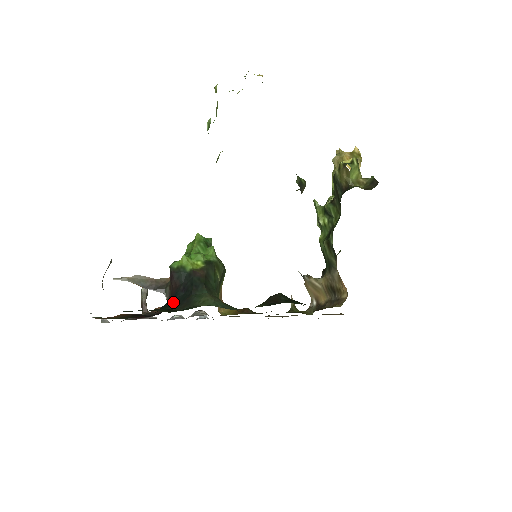
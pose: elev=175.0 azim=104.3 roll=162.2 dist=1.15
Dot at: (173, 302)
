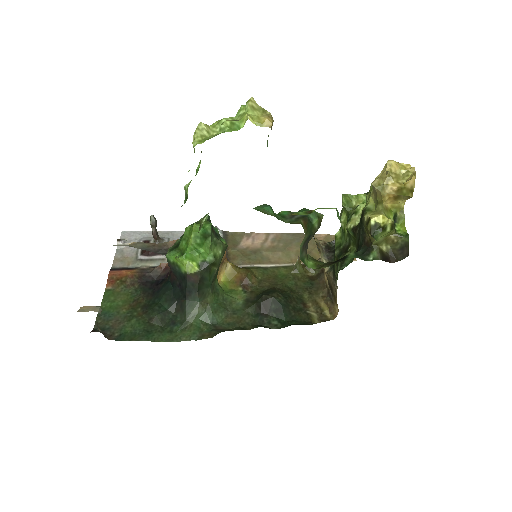
Dot at: (171, 292)
